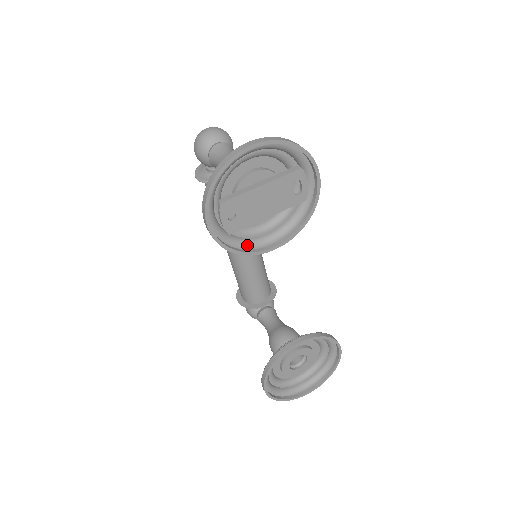
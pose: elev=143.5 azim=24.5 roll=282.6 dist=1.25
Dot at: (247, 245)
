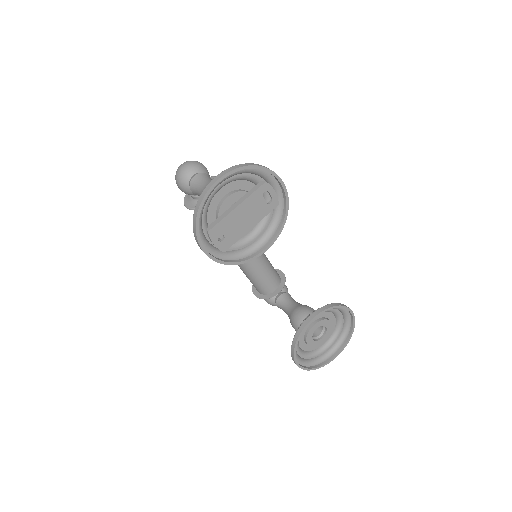
Dot at: (242, 255)
